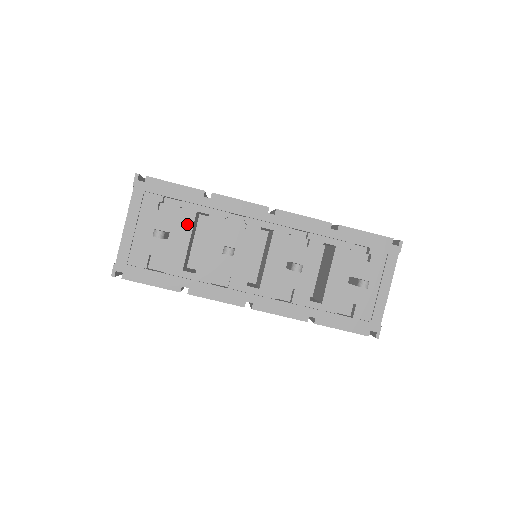
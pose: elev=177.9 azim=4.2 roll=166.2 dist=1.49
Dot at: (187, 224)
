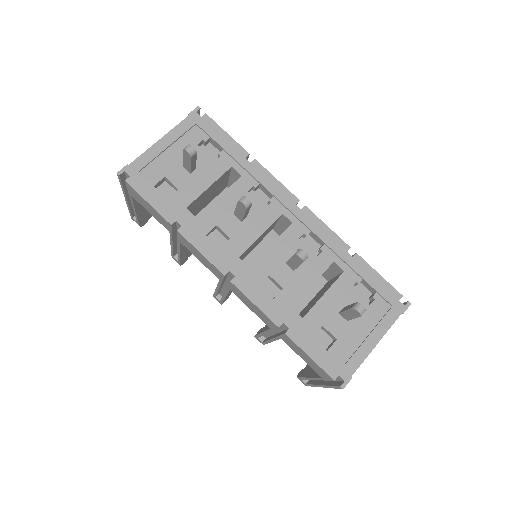
Dot at: (216, 171)
